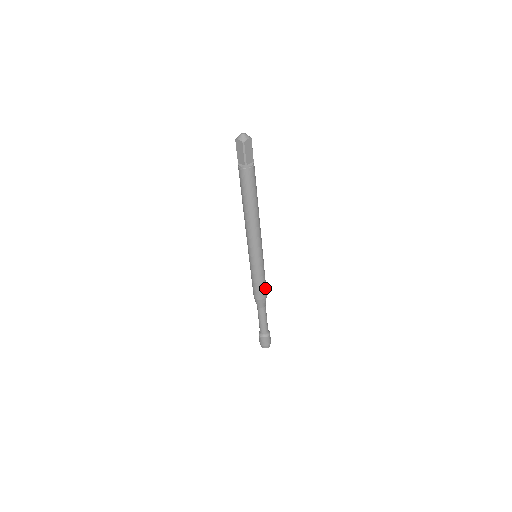
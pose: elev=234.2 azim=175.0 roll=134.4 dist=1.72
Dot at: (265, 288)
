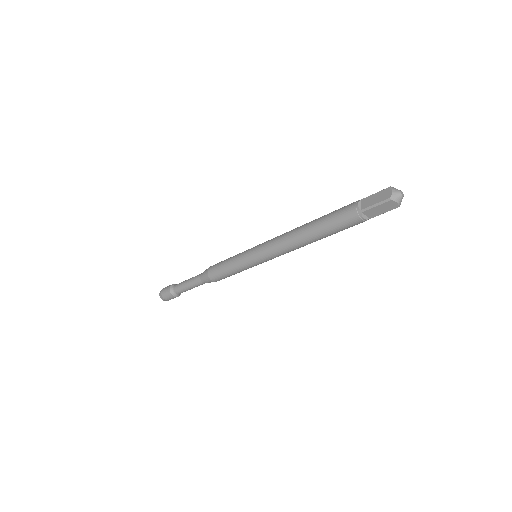
Dot at: (224, 277)
